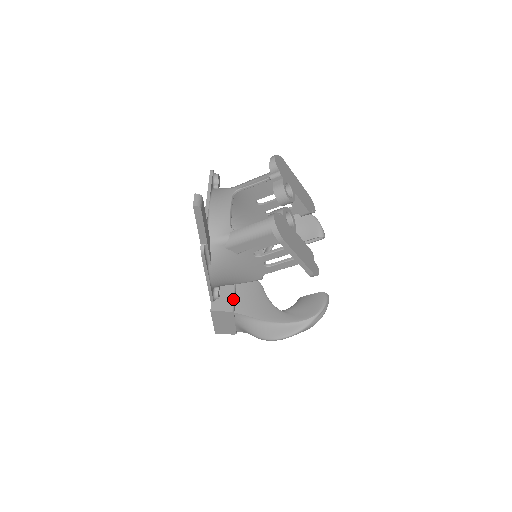
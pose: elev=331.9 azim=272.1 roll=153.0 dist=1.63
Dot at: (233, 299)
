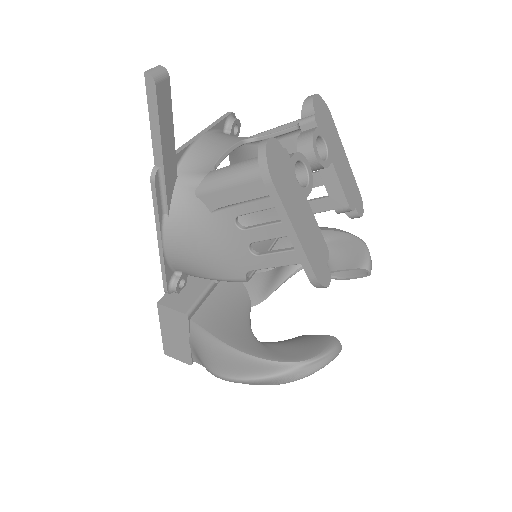
Dot at: (197, 300)
